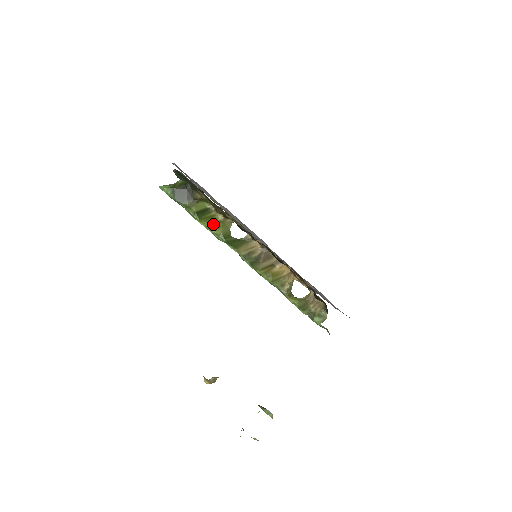
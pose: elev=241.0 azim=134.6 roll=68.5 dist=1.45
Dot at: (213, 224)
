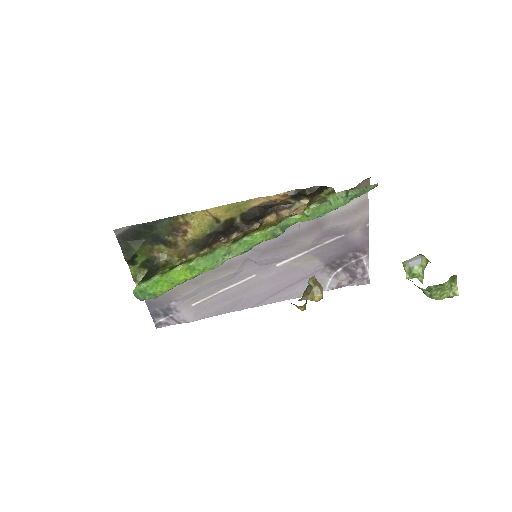
Dot at: (191, 260)
